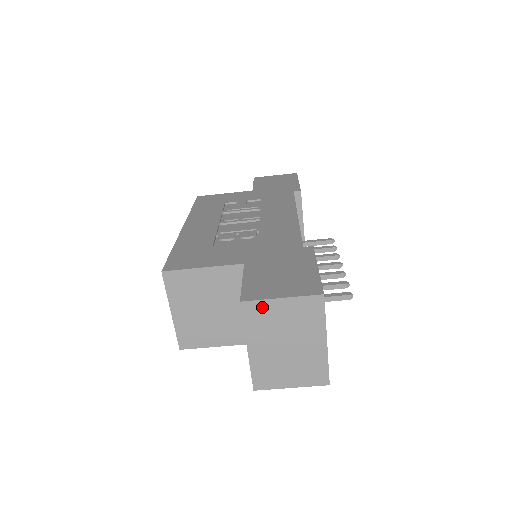
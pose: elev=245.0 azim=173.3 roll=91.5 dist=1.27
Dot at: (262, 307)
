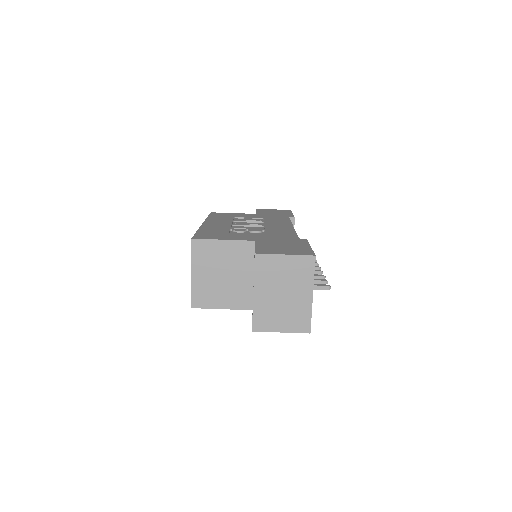
Dot at: (270, 260)
